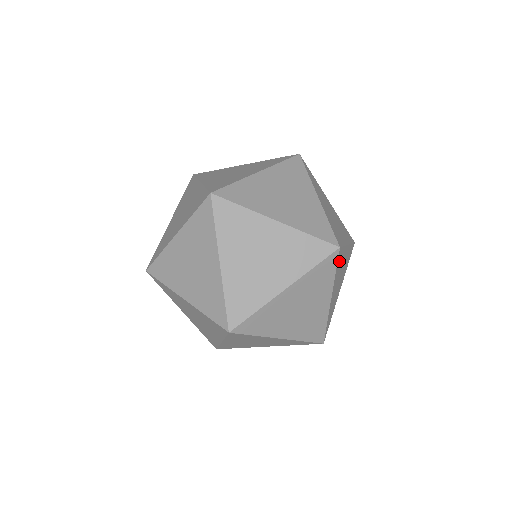
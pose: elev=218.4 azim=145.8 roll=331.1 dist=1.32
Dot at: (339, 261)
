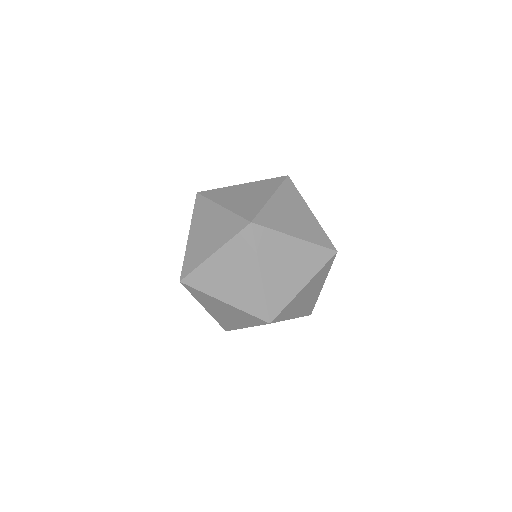
Dot at: occluded
